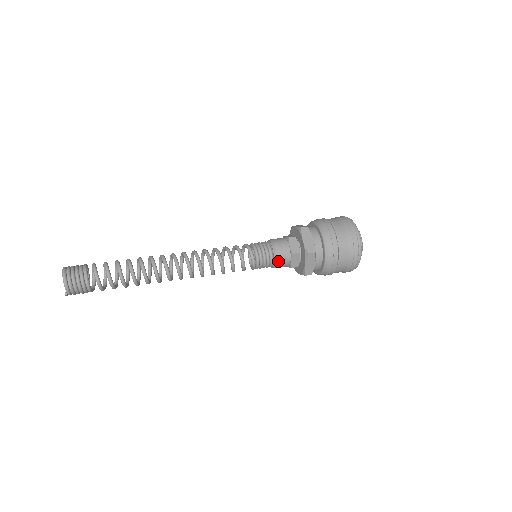
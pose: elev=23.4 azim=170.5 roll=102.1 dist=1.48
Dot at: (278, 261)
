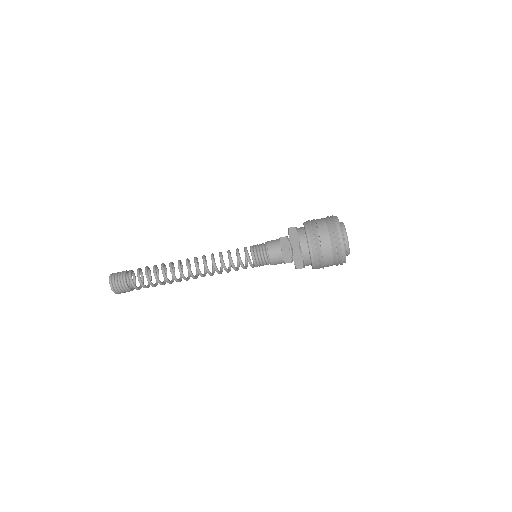
Dot at: occluded
